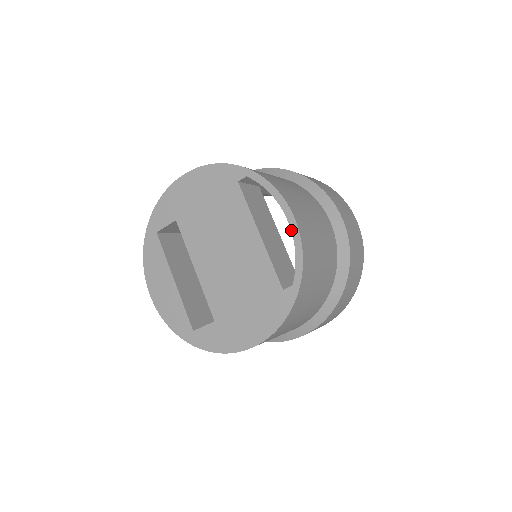
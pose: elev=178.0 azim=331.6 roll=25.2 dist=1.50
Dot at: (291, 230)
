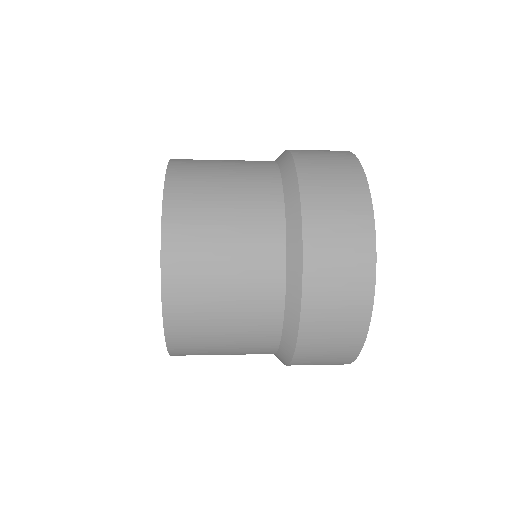
Dot at: occluded
